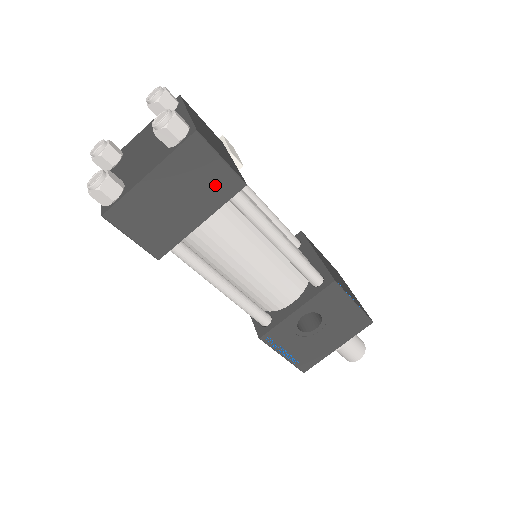
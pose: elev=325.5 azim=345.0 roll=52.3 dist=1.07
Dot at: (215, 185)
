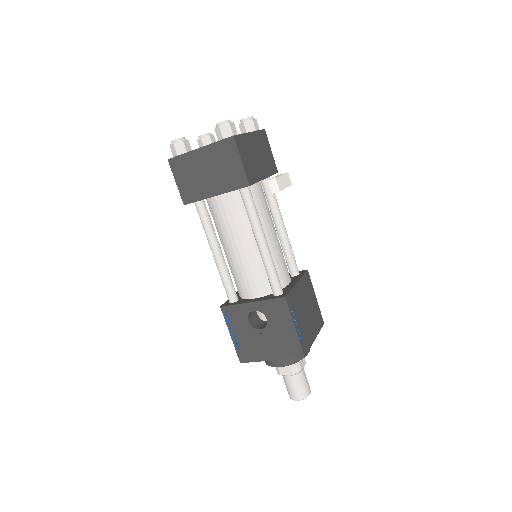
Dot at: (231, 175)
